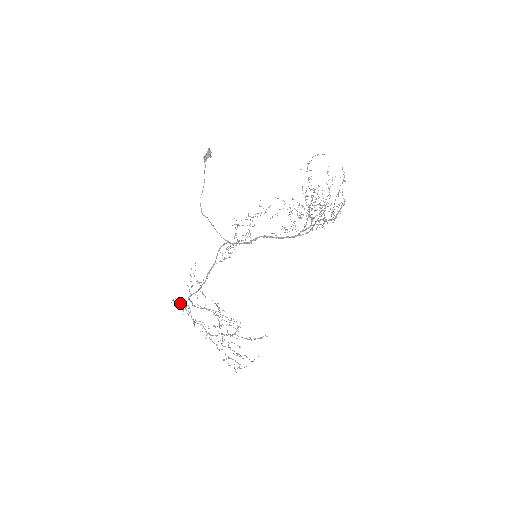
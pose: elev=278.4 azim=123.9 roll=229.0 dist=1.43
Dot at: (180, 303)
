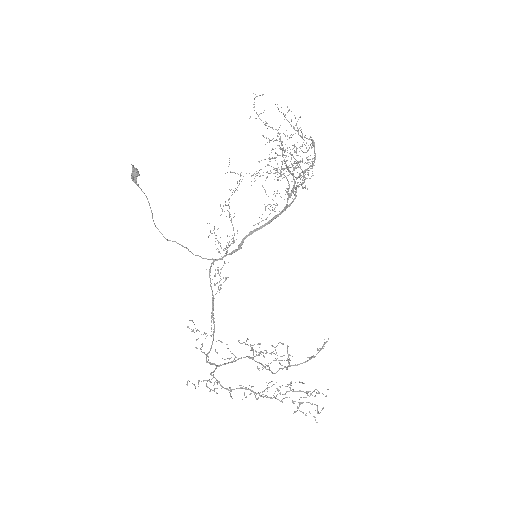
Dot at: (198, 381)
